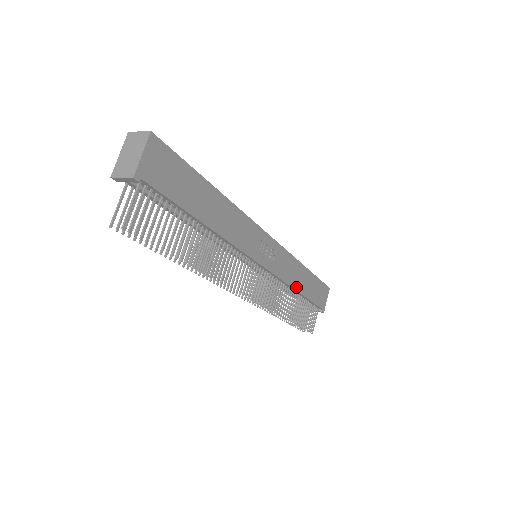
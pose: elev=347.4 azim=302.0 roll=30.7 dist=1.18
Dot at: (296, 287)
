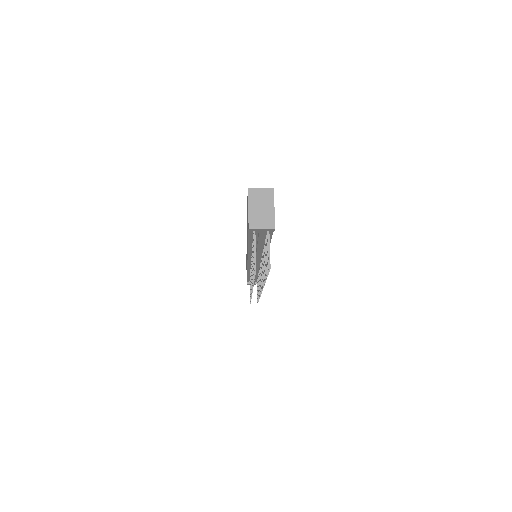
Dot at: occluded
